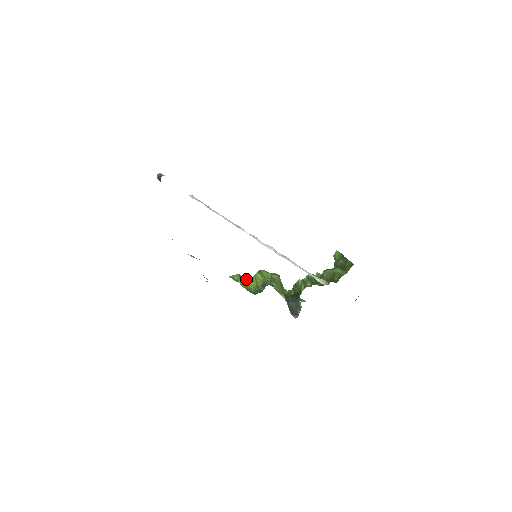
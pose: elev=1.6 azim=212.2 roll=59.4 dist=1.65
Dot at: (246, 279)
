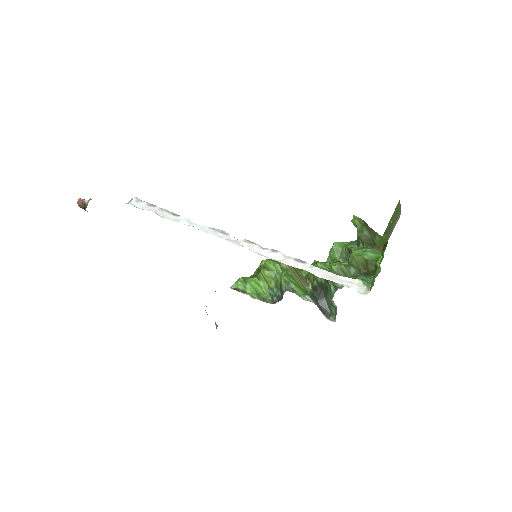
Dot at: (253, 283)
